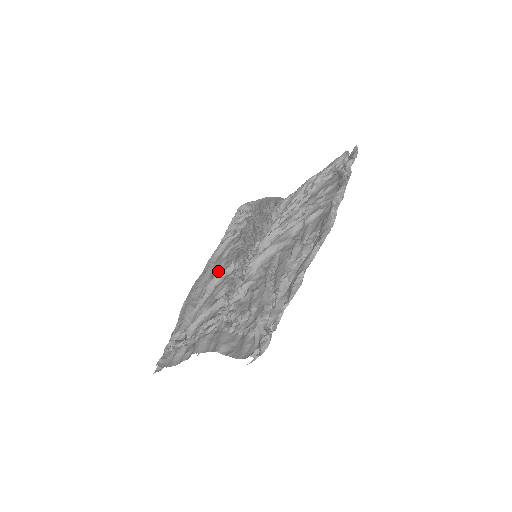
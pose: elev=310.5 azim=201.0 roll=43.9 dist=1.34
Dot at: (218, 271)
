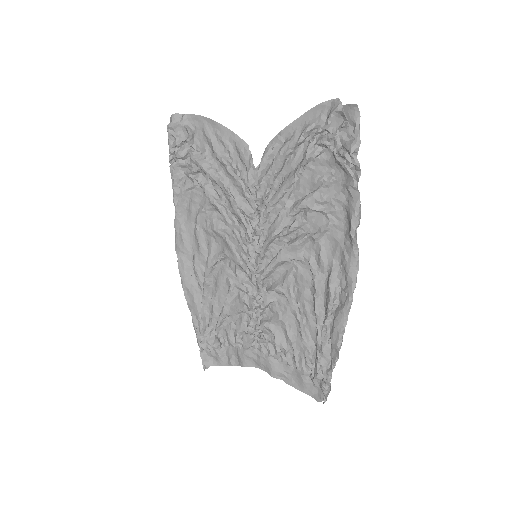
Dot at: (203, 250)
